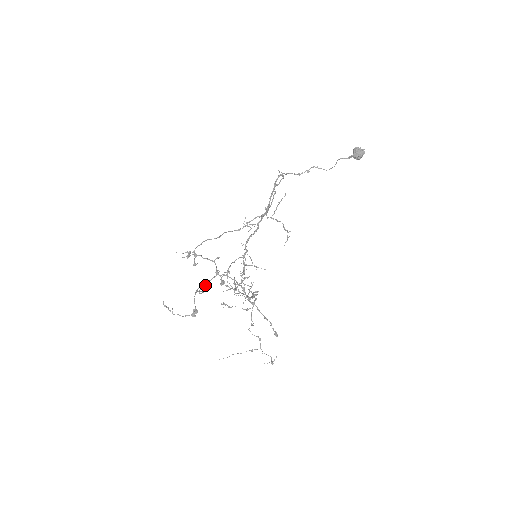
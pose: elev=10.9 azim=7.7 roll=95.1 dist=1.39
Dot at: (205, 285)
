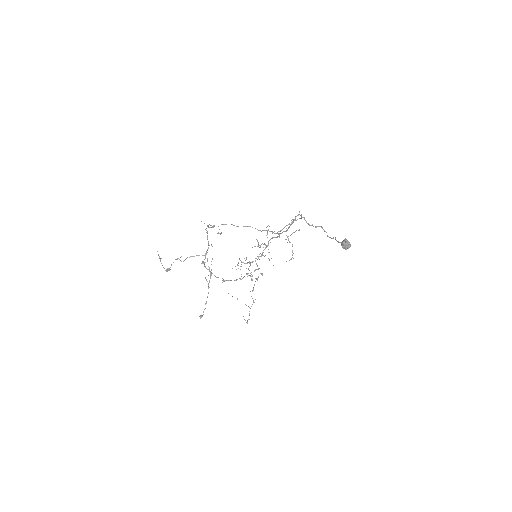
Dot at: (194, 256)
